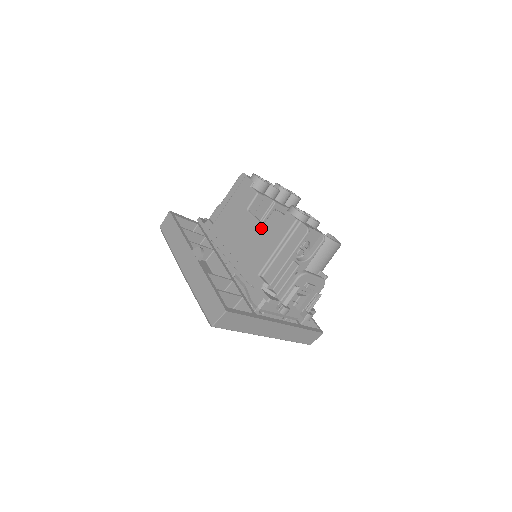
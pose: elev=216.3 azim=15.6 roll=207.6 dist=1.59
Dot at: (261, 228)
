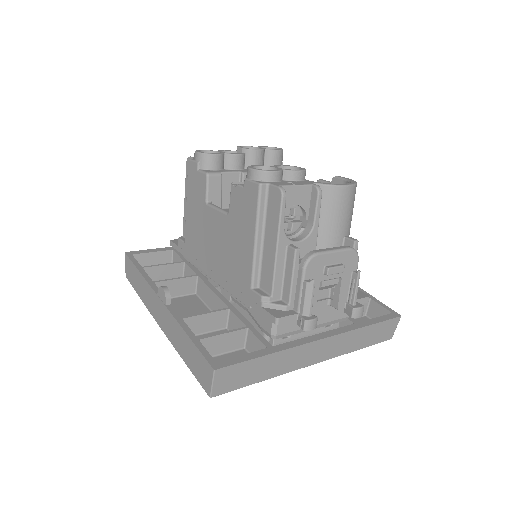
Dot at: (228, 220)
